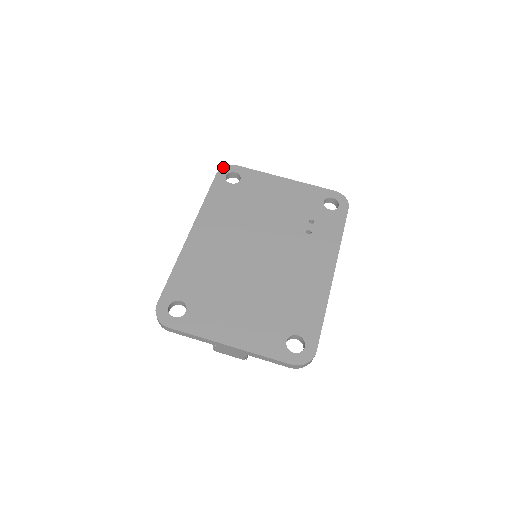
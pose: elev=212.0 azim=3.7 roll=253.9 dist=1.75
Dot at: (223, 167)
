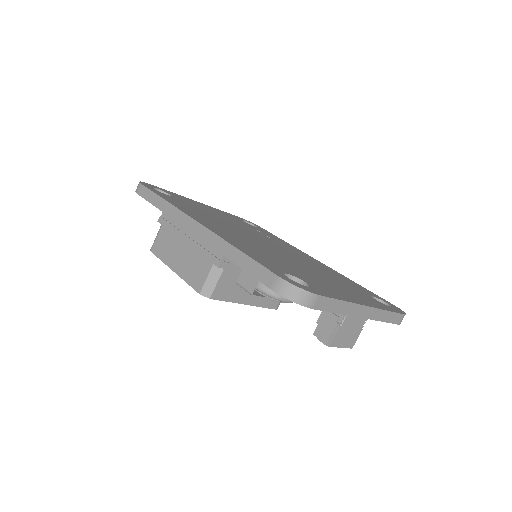
Dot at: (140, 181)
